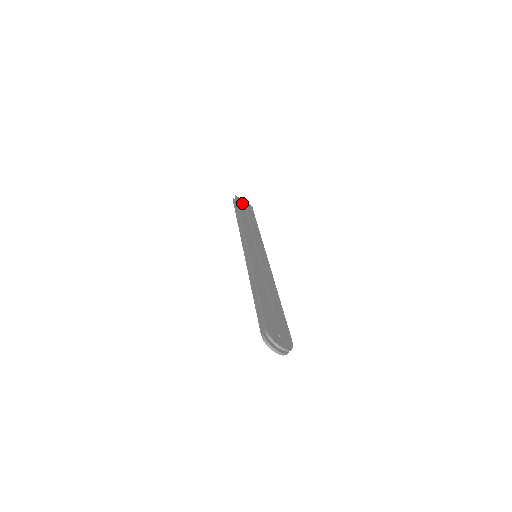
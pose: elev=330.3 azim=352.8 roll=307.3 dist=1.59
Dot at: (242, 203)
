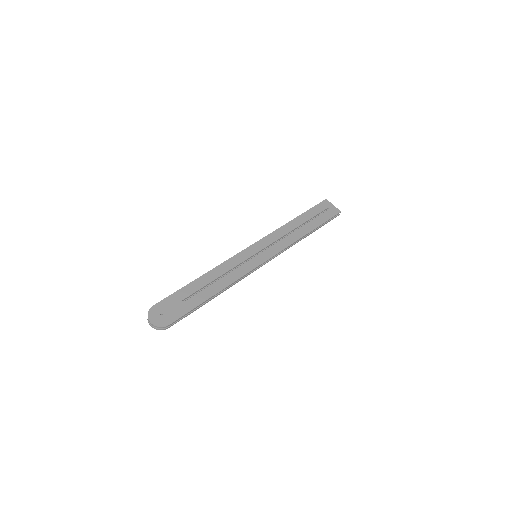
Dot at: (324, 207)
